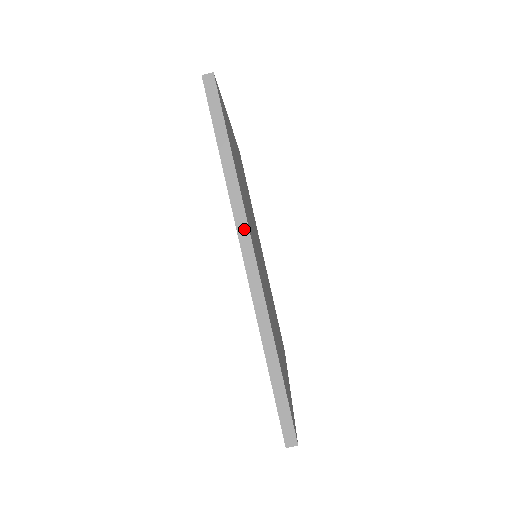
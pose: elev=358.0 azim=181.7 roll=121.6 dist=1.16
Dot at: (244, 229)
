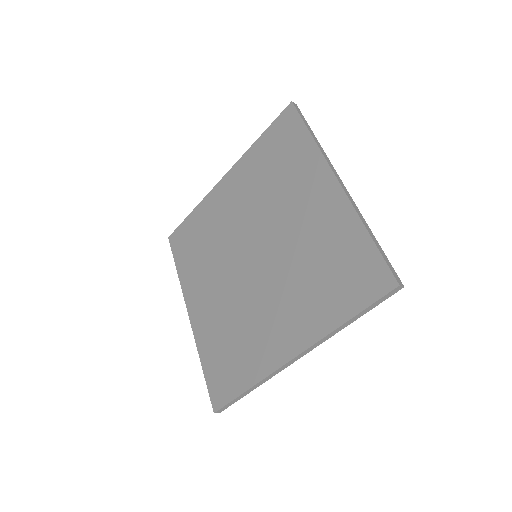
Dot at: (331, 165)
